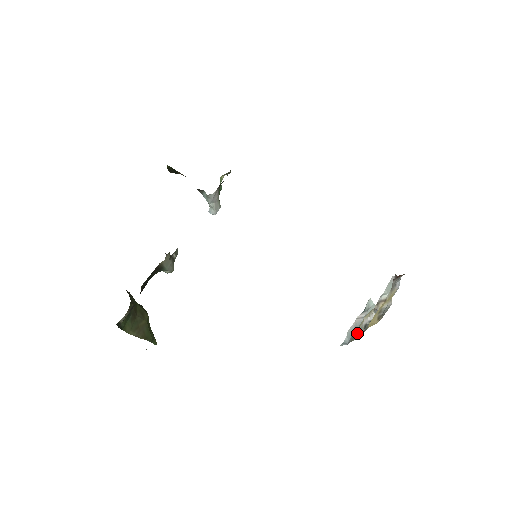
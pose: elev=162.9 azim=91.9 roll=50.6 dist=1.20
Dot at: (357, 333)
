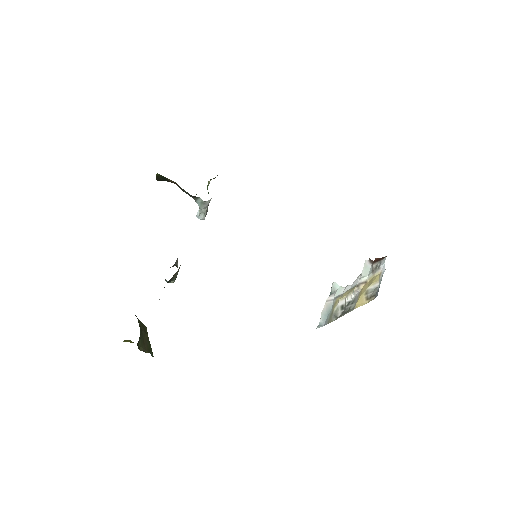
Dot at: (334, 314)
